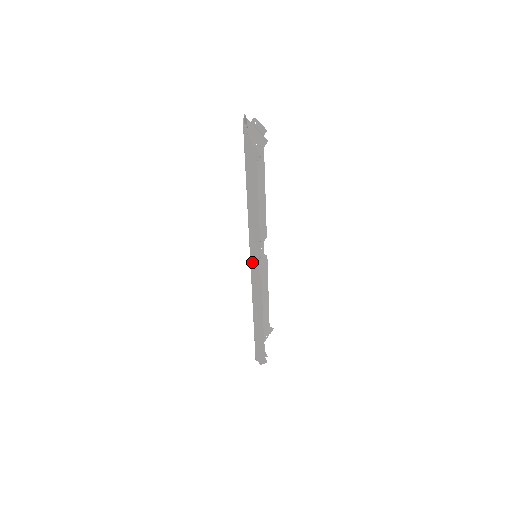
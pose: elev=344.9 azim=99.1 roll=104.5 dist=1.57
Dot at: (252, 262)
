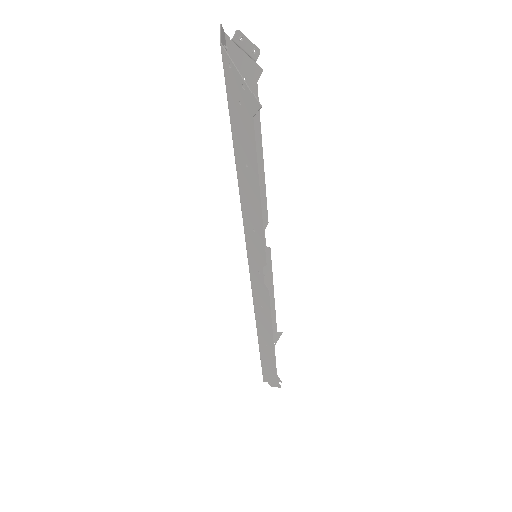
Dot at: (252, 268)
